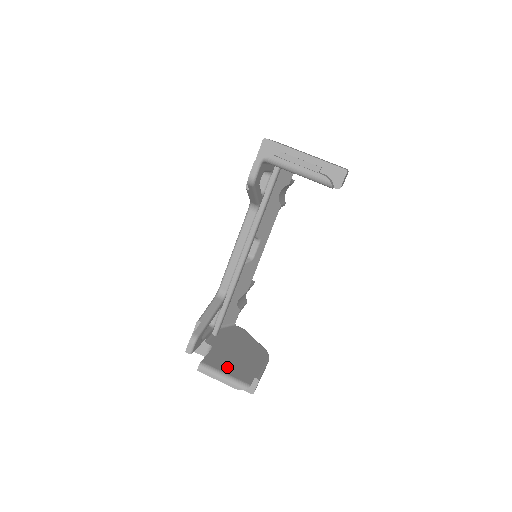
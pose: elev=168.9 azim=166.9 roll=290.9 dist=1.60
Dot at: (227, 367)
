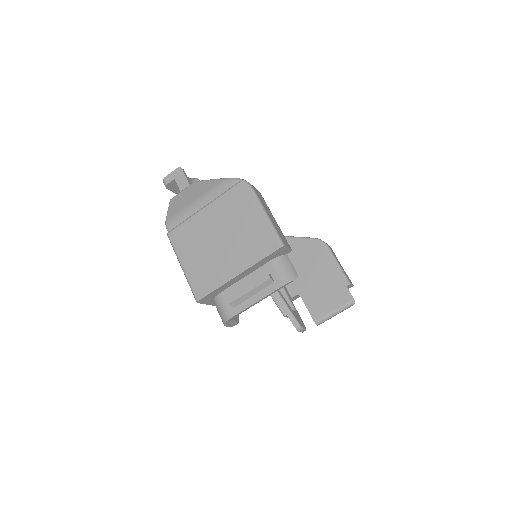
Dot at: (327, 303)
